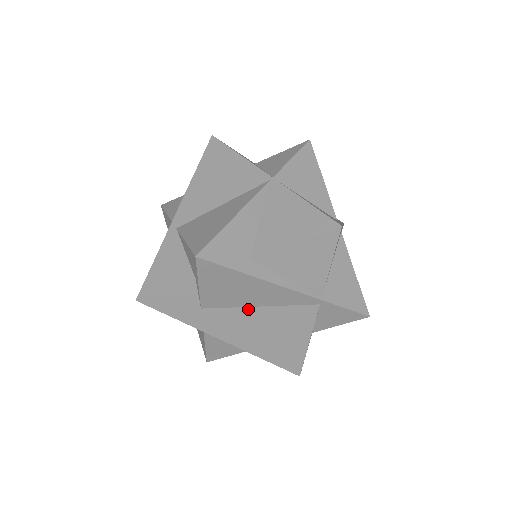
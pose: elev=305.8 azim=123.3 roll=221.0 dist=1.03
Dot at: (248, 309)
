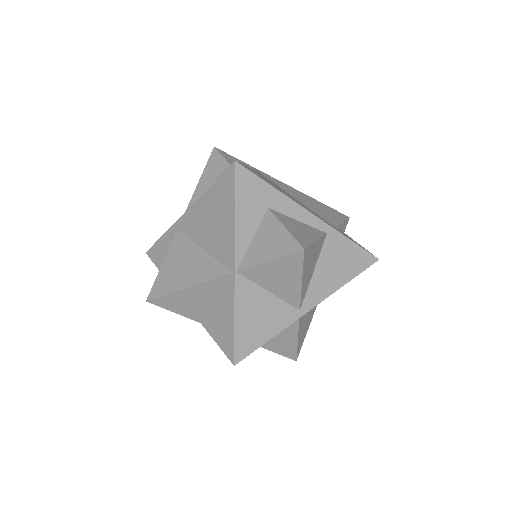
Dot at: occluded
